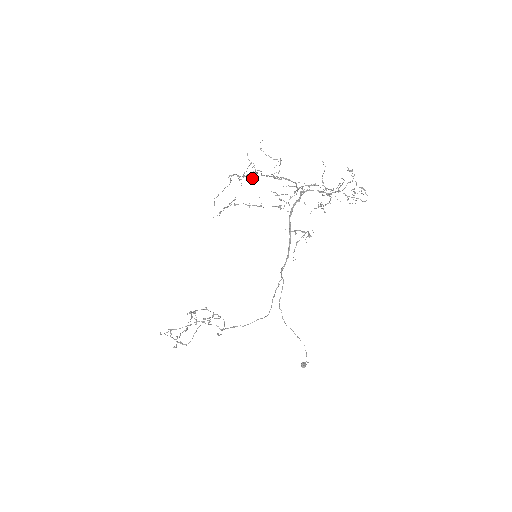
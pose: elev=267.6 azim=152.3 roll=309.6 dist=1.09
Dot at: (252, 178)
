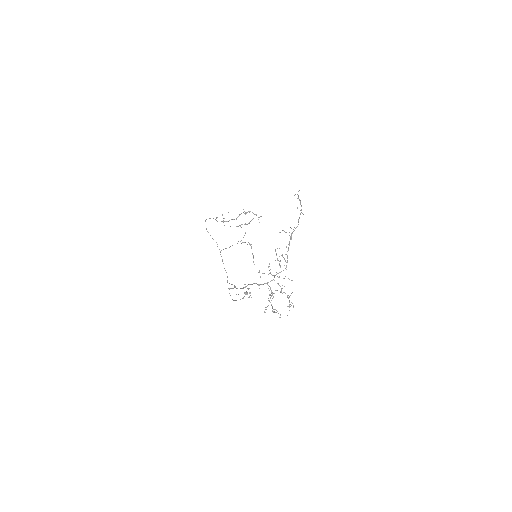
Dot at: occluded
